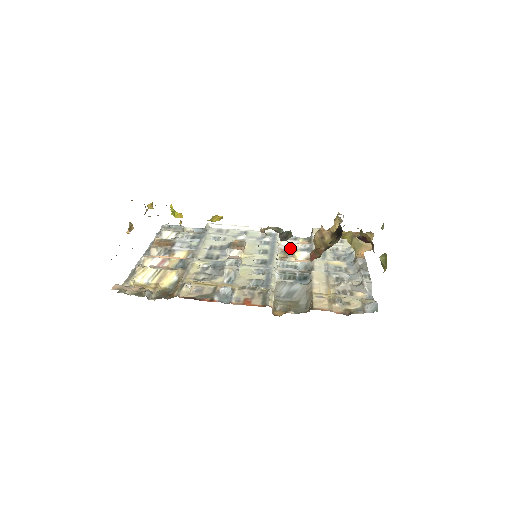
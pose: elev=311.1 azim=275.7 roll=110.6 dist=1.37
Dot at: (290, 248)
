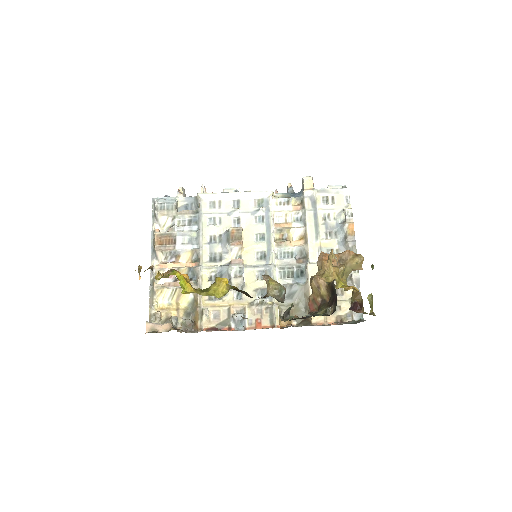
Dot at: (284, 220)
